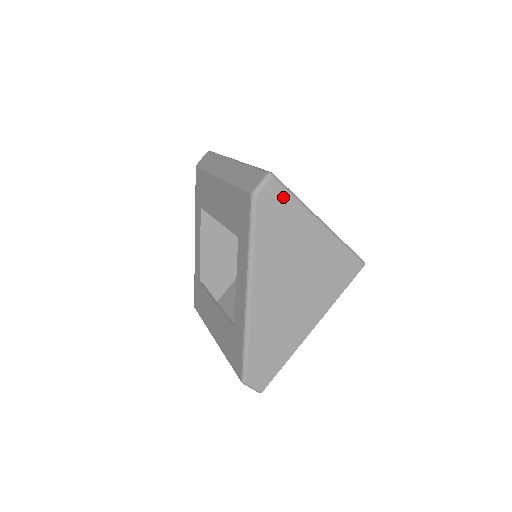
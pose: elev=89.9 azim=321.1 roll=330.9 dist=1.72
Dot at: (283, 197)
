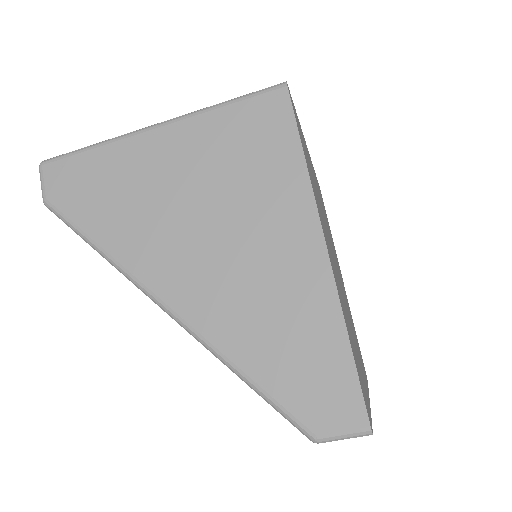
Dot at: (76, 164)
